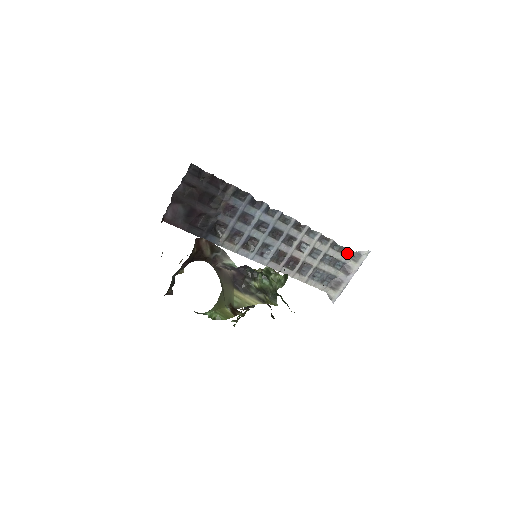
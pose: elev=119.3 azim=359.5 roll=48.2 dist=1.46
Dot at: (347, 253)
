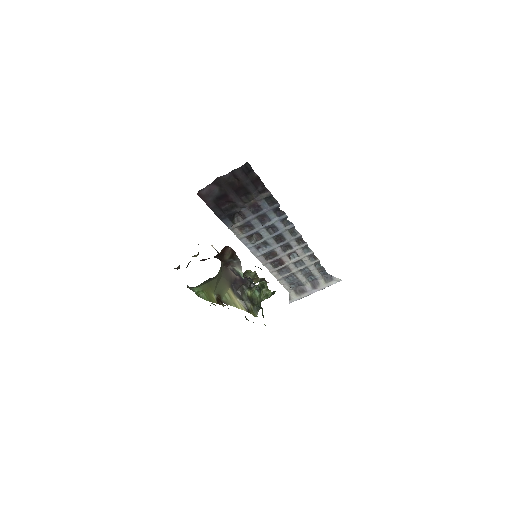
Dot at: (323, 273)
